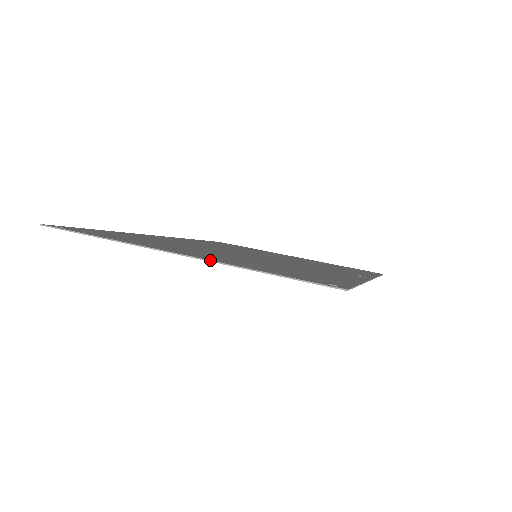
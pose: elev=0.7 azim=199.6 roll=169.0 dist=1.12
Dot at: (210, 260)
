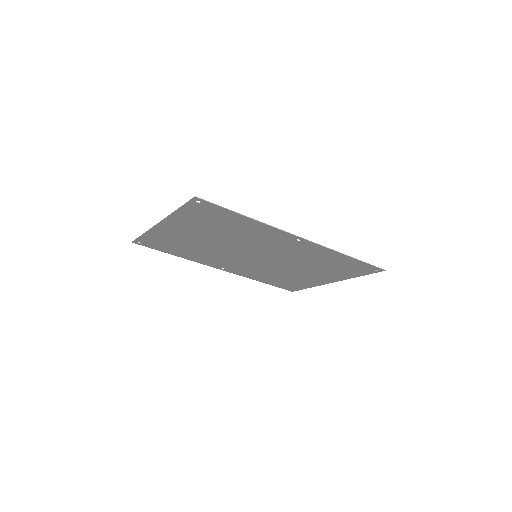
Dot at: (166, 217)
